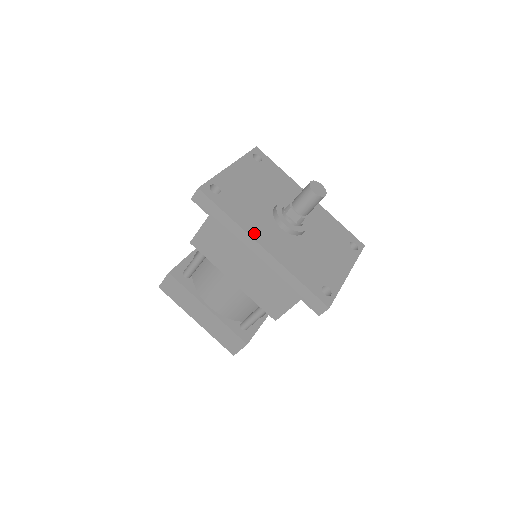
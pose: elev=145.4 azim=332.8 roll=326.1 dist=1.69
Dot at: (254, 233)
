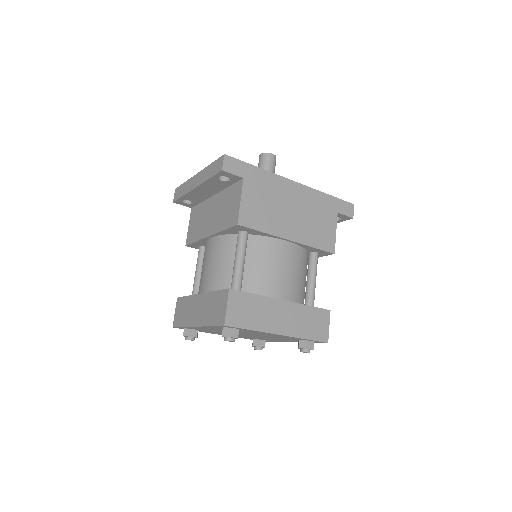
Dot at: occluded
